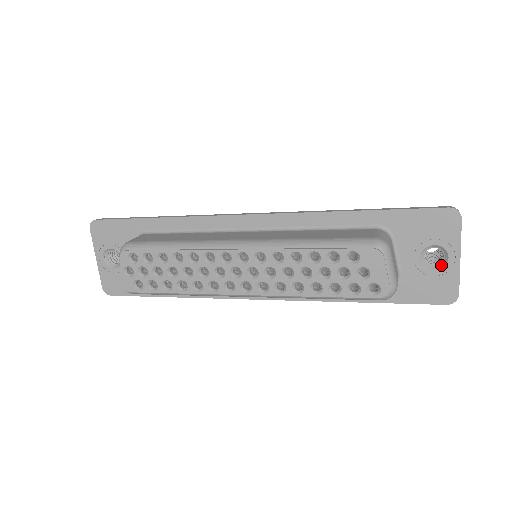
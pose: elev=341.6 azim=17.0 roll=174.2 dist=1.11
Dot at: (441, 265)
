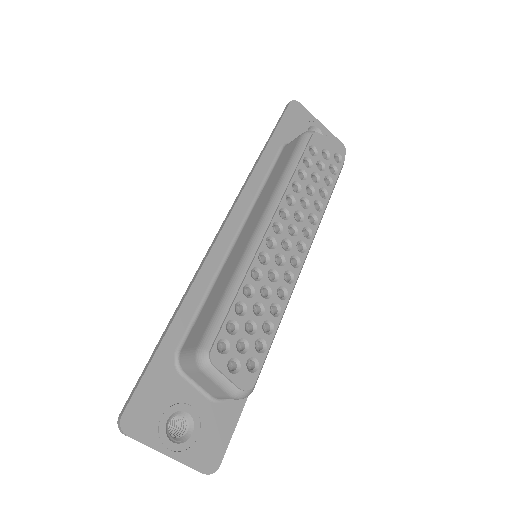
Dot at: occluded
